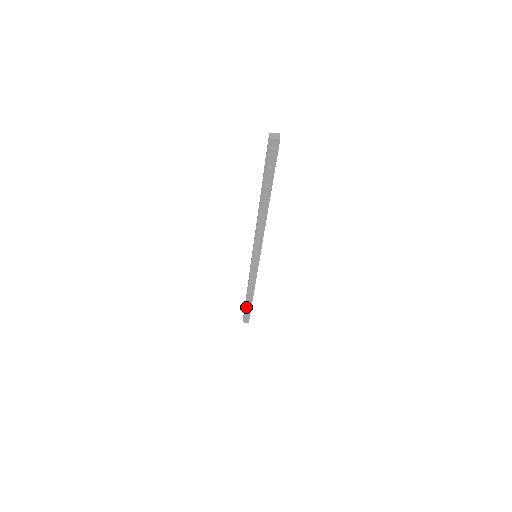
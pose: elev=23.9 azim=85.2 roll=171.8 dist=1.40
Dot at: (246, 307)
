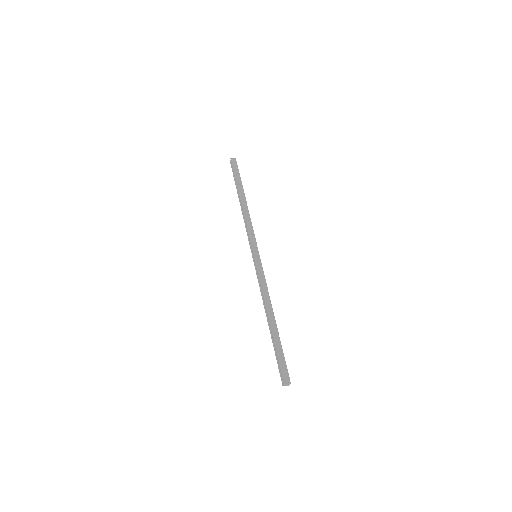
Dot at: (236, 186)
